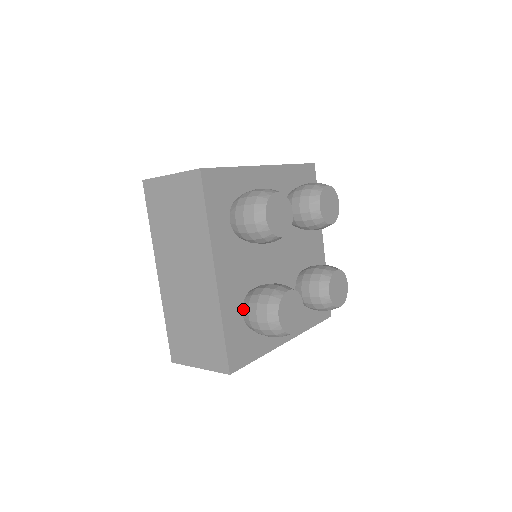
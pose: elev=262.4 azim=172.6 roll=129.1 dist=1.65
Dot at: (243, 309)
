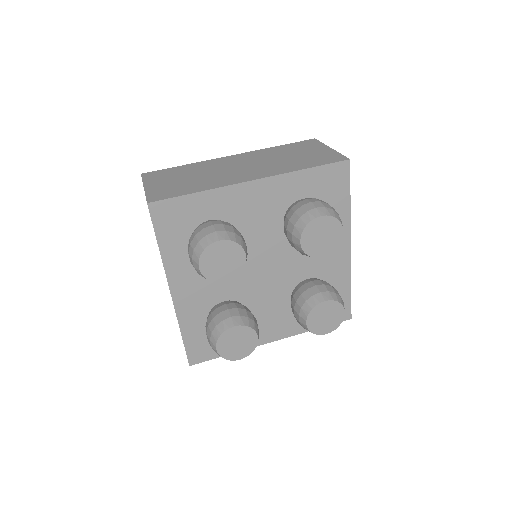
Dot at: occluded
